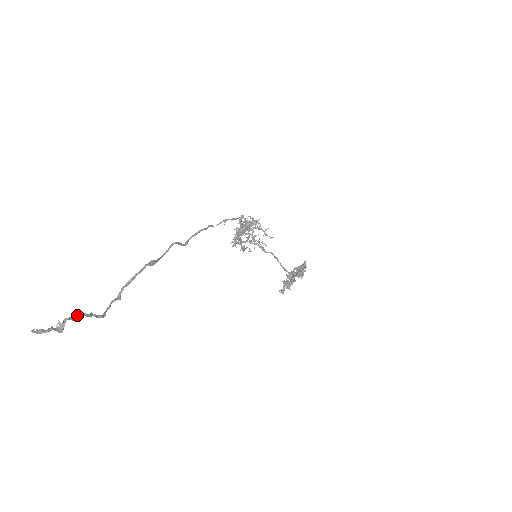
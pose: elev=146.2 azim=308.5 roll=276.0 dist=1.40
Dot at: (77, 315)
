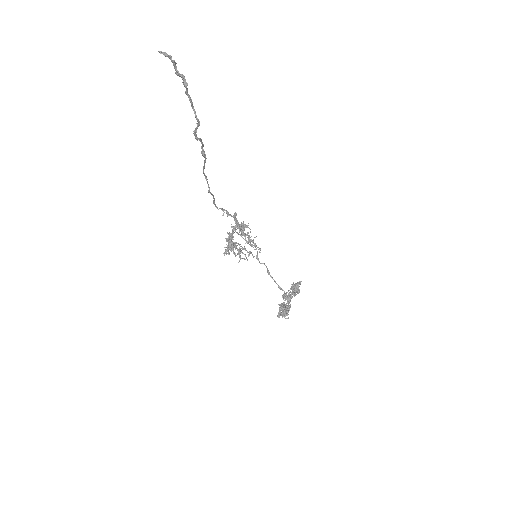
Dot at: (186, 88)
